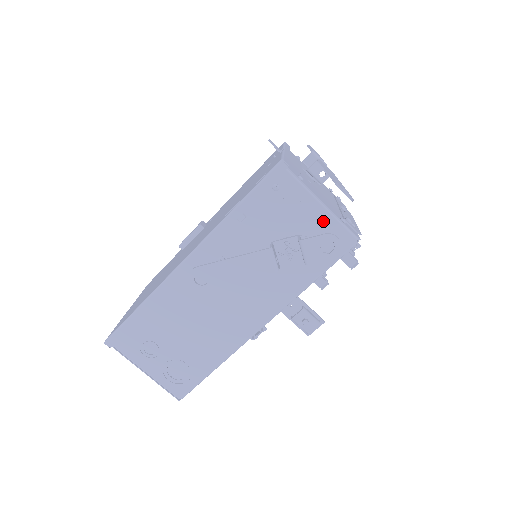
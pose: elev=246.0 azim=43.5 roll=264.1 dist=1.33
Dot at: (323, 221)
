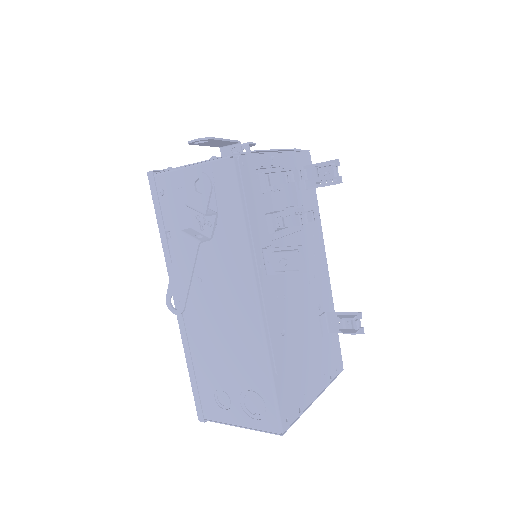
Dot at: occluded
